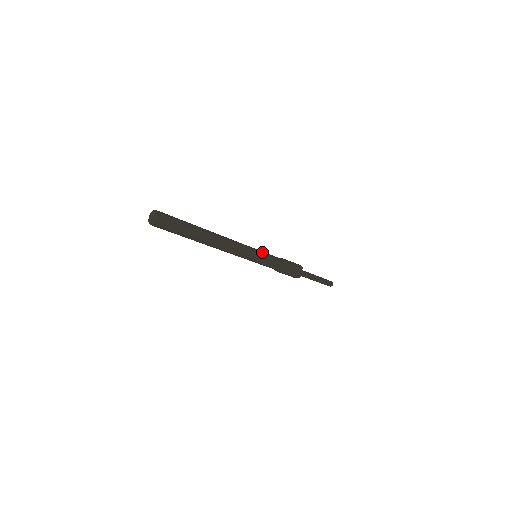
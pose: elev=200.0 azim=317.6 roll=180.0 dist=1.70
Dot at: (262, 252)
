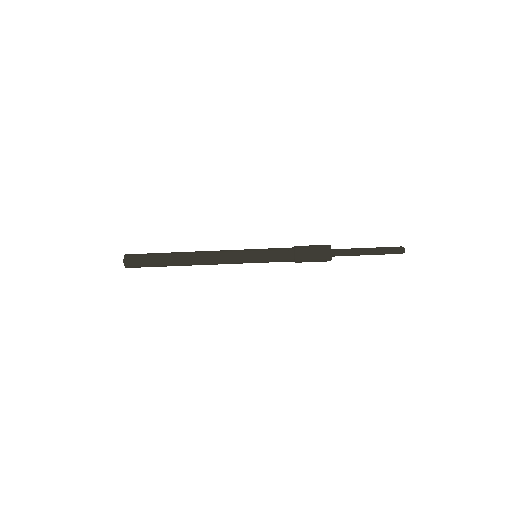
Dot at: occluded
